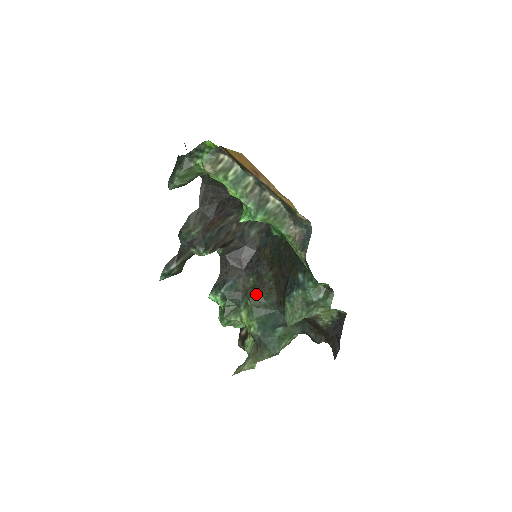
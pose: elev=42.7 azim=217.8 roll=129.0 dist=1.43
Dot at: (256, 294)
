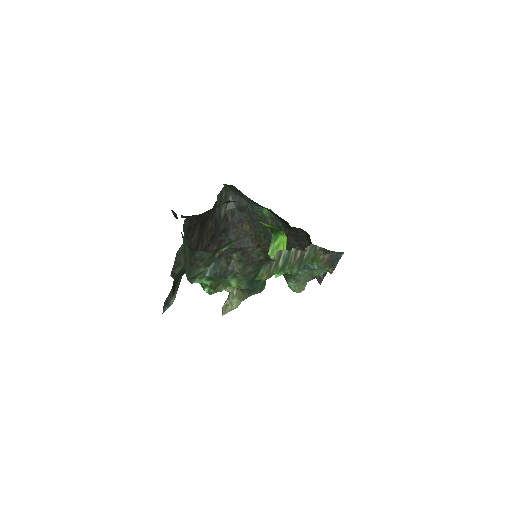
Dot at: (245, 267)
